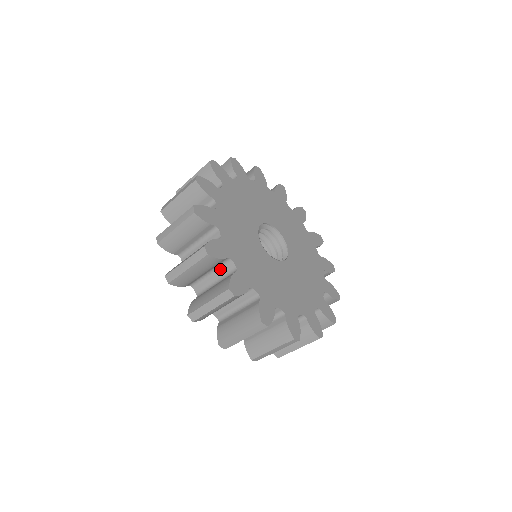
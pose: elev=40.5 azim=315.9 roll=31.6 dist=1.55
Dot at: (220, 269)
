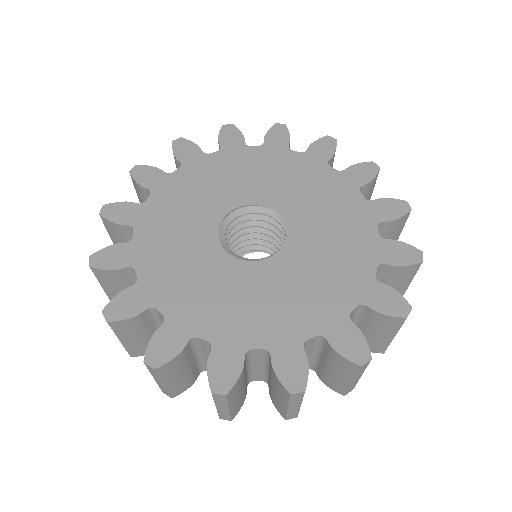
Dot at: (161, 321)
